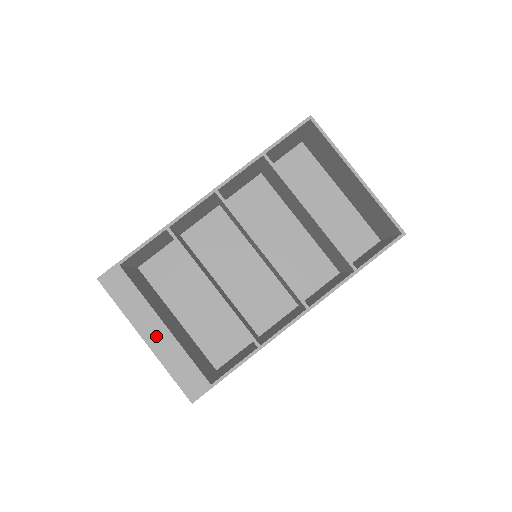
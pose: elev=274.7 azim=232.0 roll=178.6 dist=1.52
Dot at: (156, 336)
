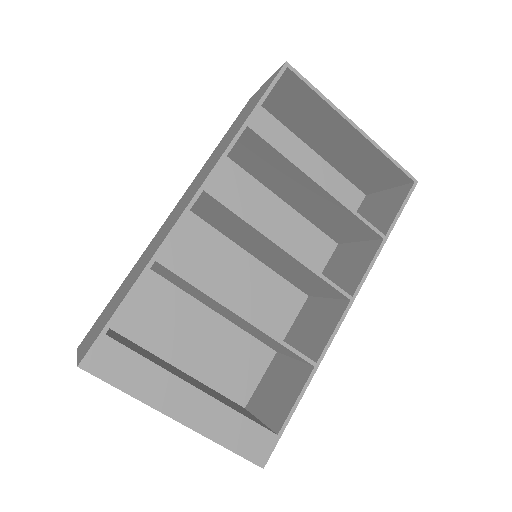
Dot at: (191, 408)
